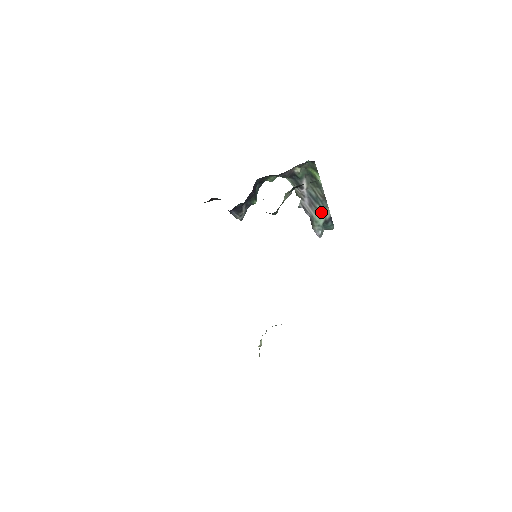
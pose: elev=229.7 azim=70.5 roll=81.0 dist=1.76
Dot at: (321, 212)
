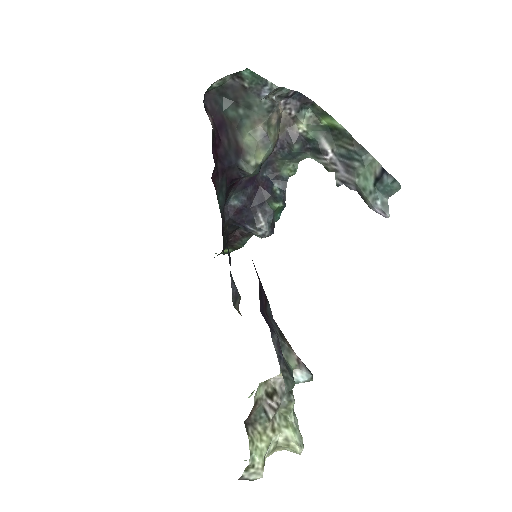
Dot at: (365, 170)
